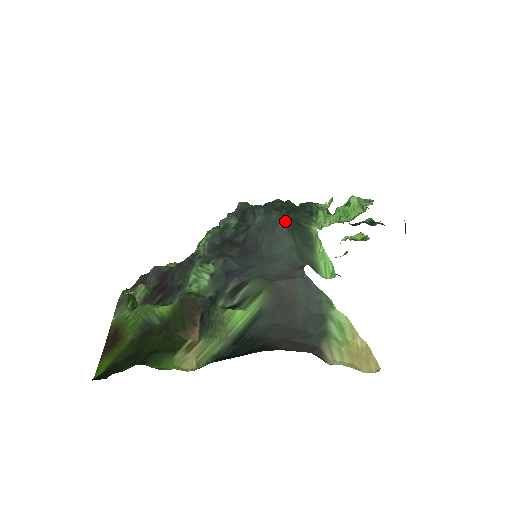
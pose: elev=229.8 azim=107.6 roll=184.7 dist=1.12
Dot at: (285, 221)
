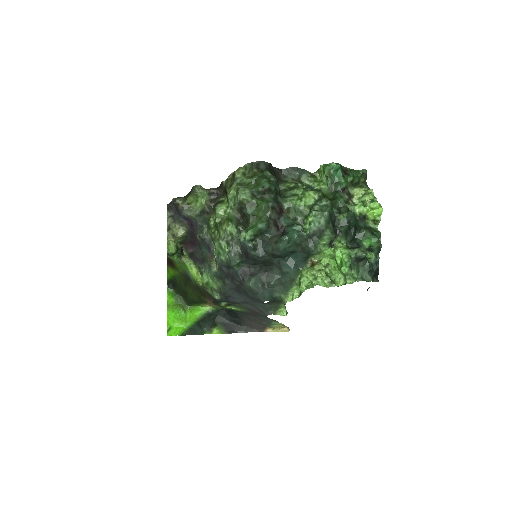
Dot at: occluded
